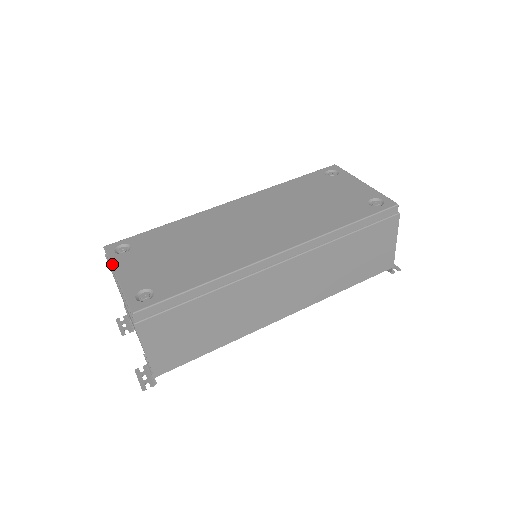
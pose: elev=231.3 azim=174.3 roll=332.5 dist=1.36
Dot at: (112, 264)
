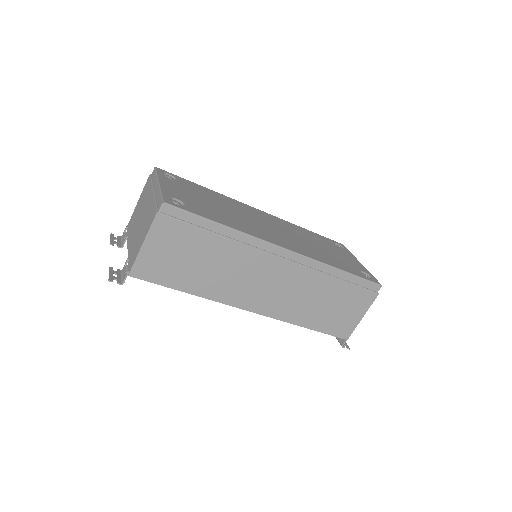
Dot at: (158, 176)
